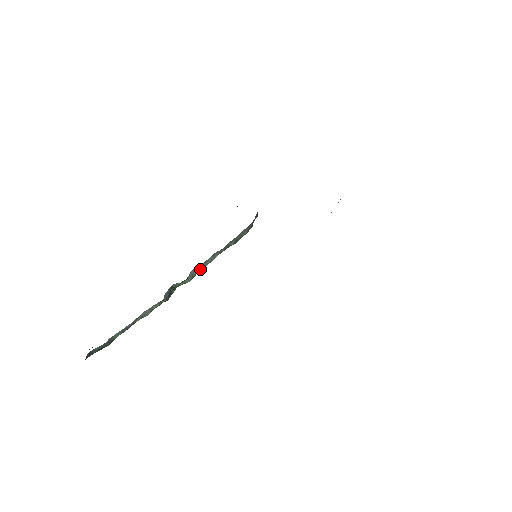
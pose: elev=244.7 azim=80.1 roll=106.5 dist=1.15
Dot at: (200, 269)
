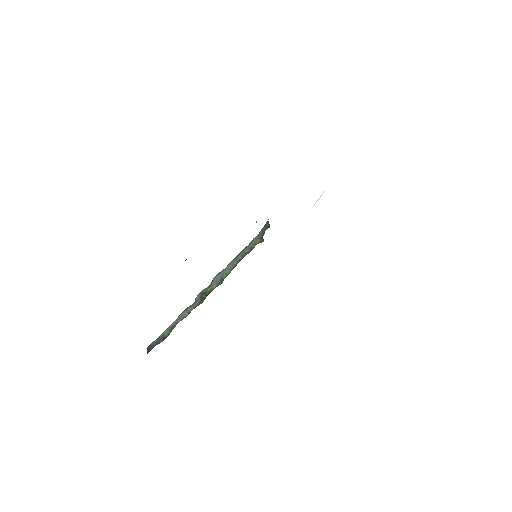
Dot at: (223, 276)
